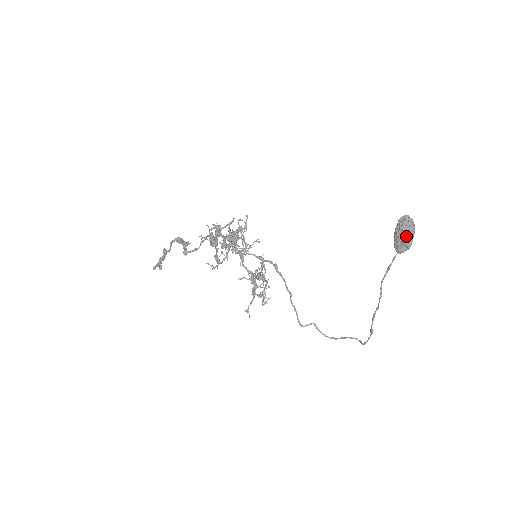
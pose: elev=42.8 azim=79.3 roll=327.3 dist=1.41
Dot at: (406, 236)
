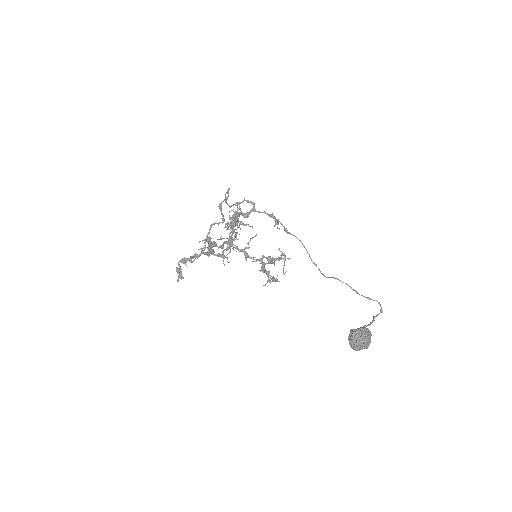
Dot at: (358, 348)
